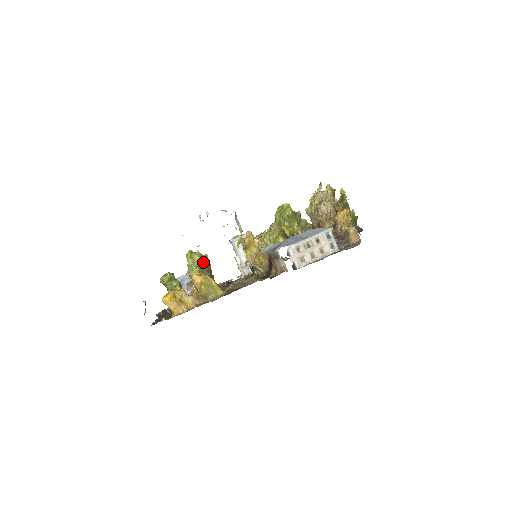
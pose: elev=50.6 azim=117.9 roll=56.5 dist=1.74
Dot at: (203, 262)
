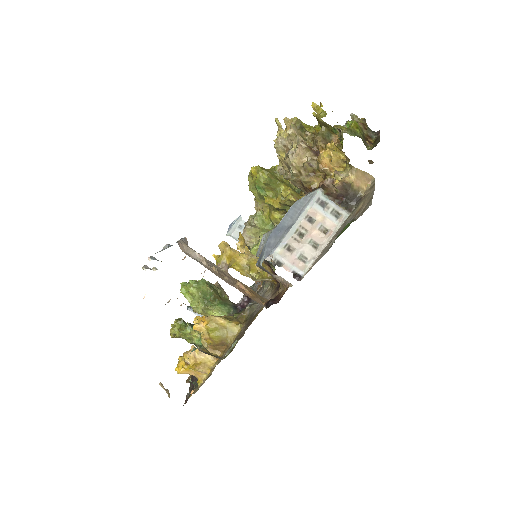
Dot at: (204, 290)
